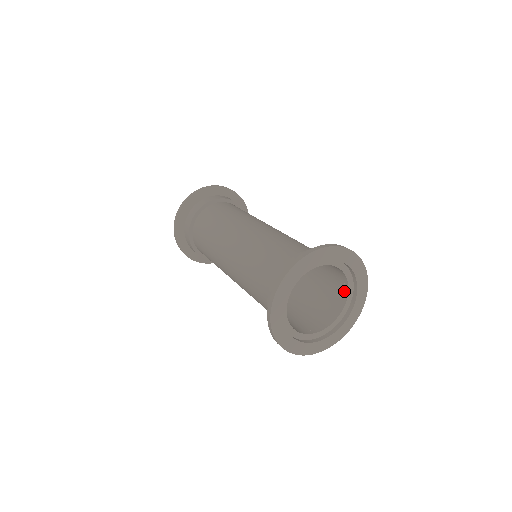
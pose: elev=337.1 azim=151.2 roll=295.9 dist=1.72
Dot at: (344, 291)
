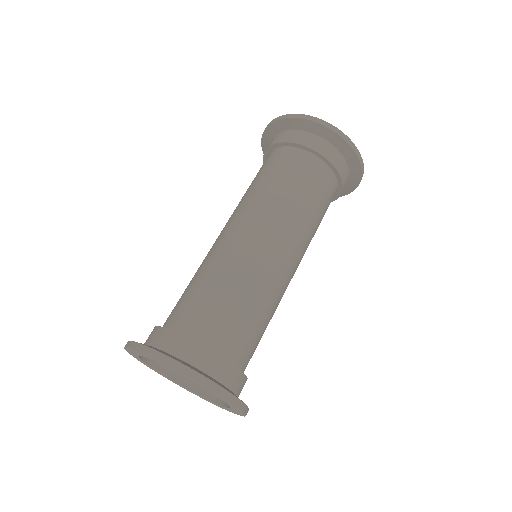
Dot at: occluded
